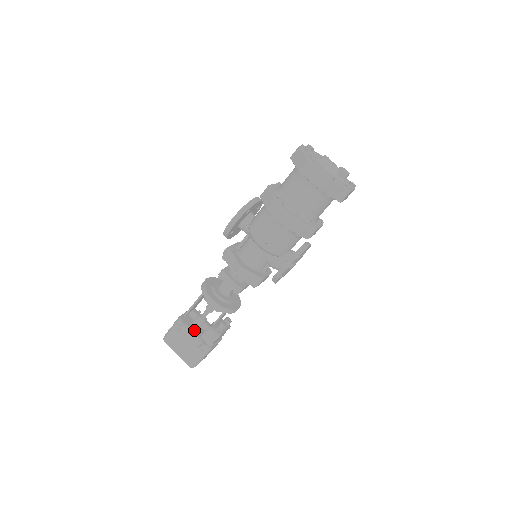
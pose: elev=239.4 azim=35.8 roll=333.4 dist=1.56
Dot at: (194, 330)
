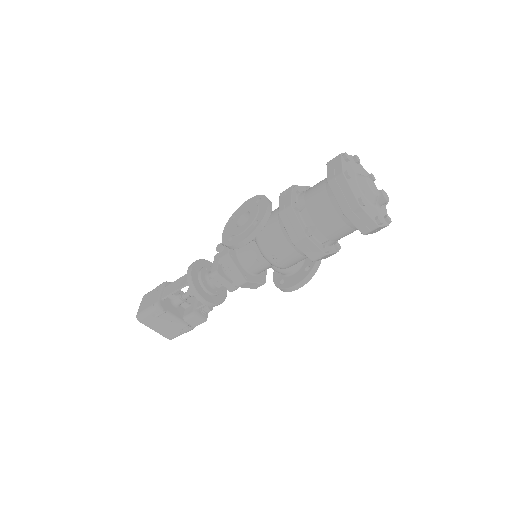
Dot at: (176, 314)
